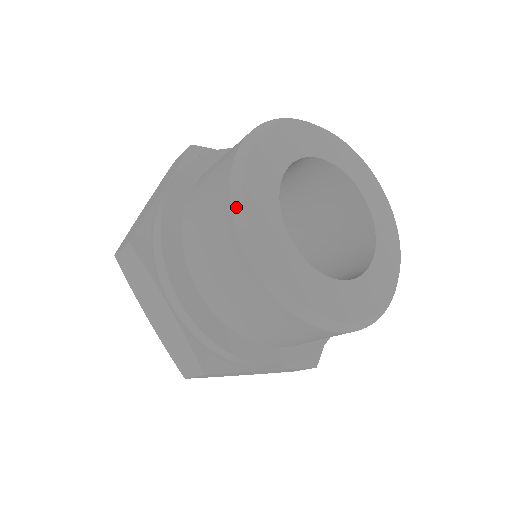
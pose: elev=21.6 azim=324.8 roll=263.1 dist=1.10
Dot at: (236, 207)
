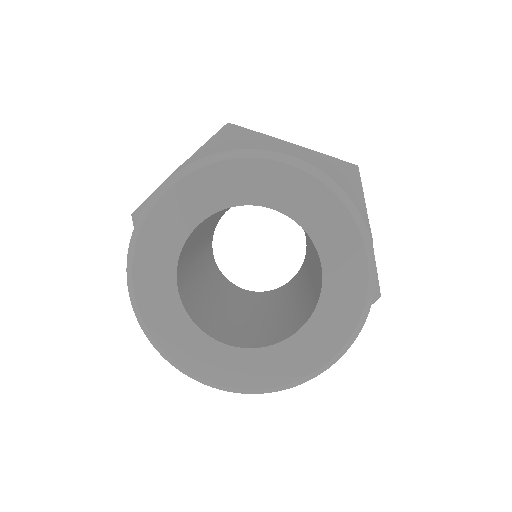
Dot at: (167, 359)
